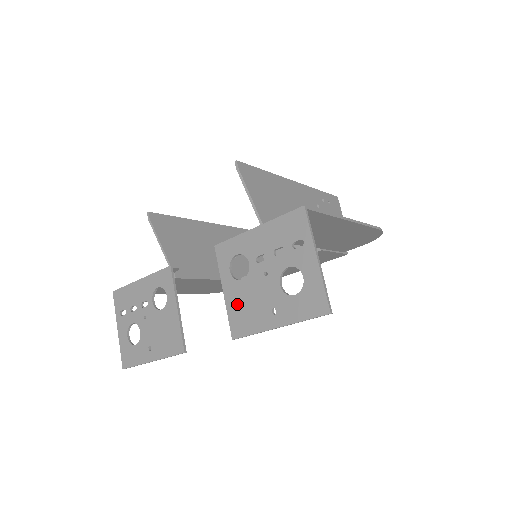
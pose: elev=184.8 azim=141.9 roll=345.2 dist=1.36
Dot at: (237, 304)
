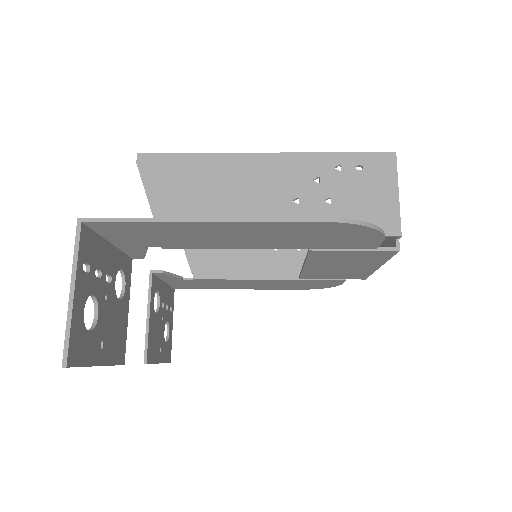
Dot at: occluded
